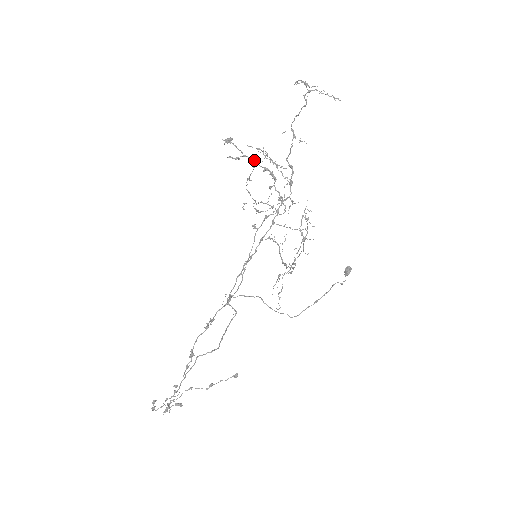
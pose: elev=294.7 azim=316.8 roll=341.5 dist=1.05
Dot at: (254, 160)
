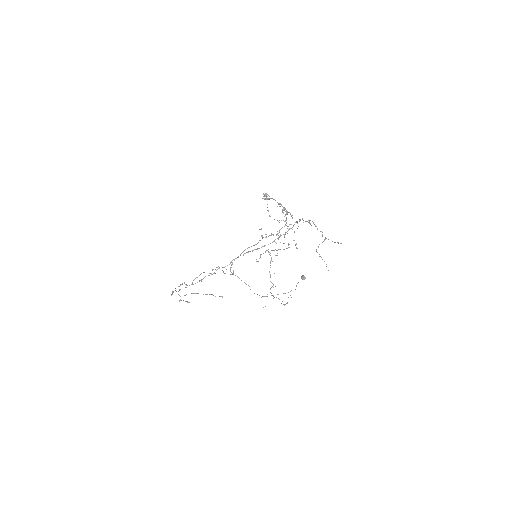
Dot at: (279, 204)
